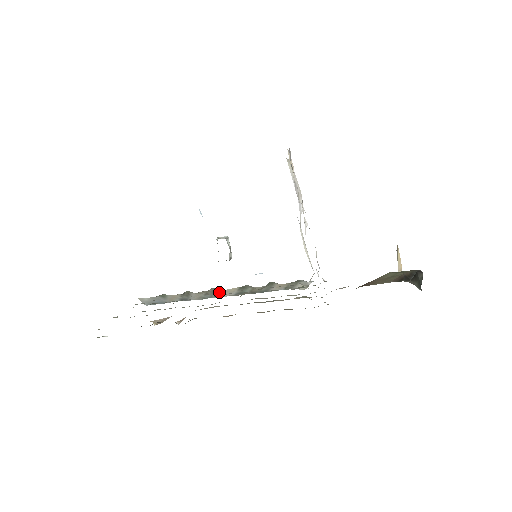
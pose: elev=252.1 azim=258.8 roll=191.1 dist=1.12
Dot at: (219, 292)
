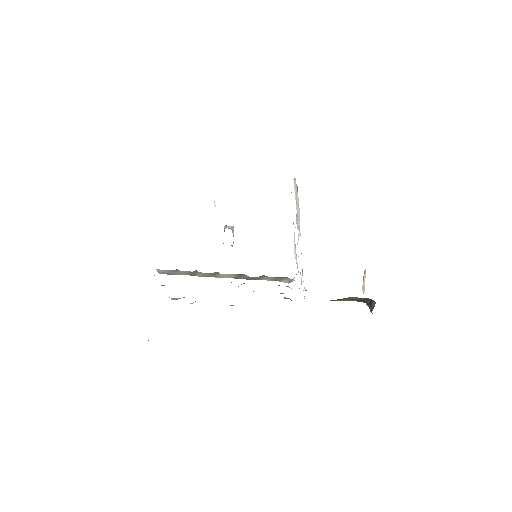
Dot at: (221, 275)
